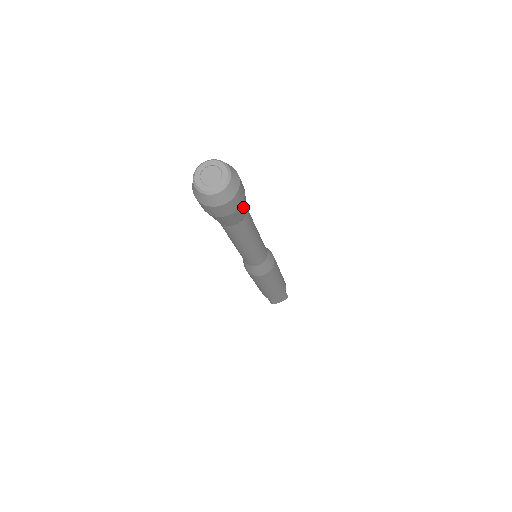
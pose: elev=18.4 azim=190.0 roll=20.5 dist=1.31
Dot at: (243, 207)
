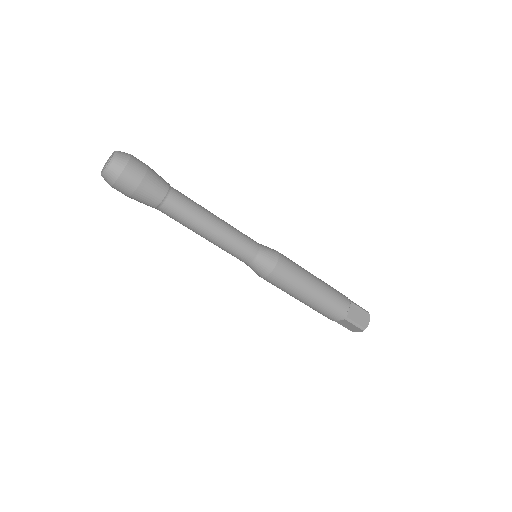
Dot at: (155, 173)
